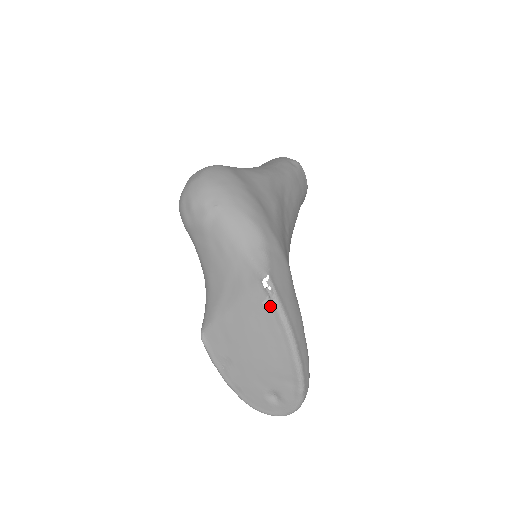
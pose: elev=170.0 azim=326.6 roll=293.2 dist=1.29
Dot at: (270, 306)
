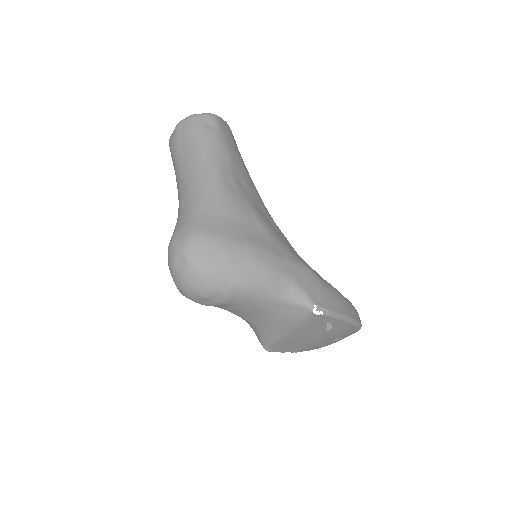
Dot at: (326, 319)
